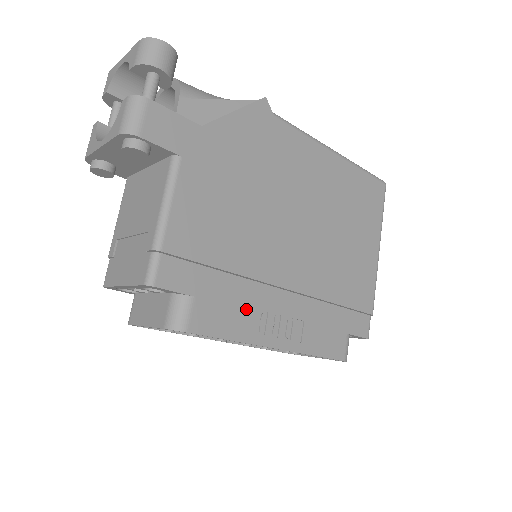
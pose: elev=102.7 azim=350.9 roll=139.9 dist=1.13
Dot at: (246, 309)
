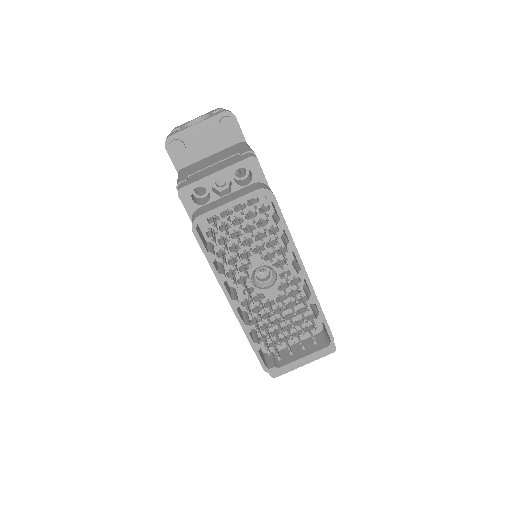
Dot at: occluded
